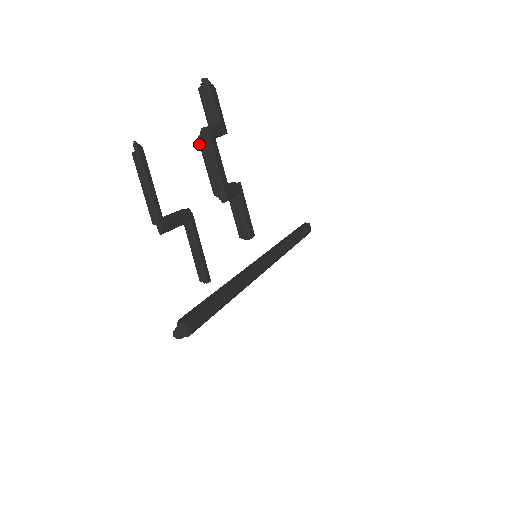
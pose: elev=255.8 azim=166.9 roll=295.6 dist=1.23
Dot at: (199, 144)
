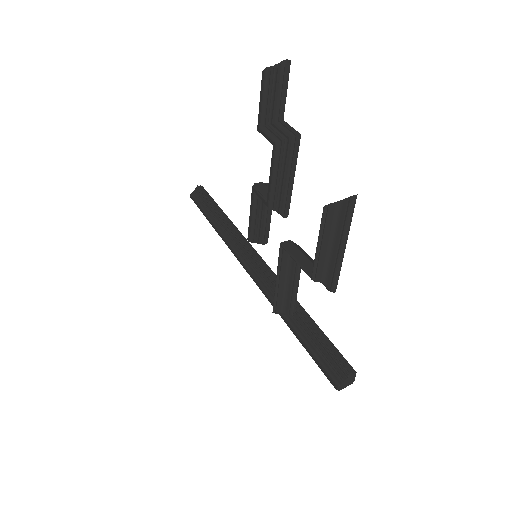
Dot at: (275, 150)
